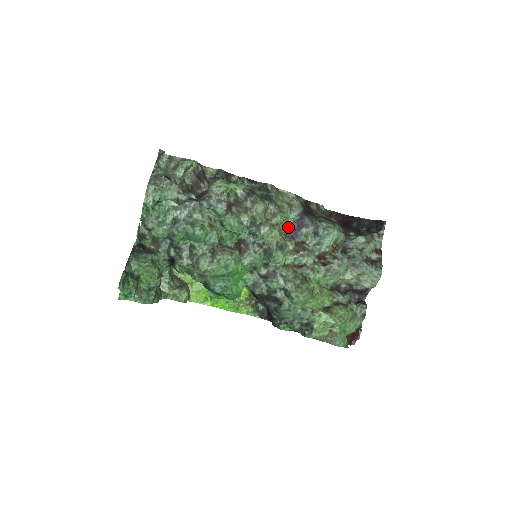
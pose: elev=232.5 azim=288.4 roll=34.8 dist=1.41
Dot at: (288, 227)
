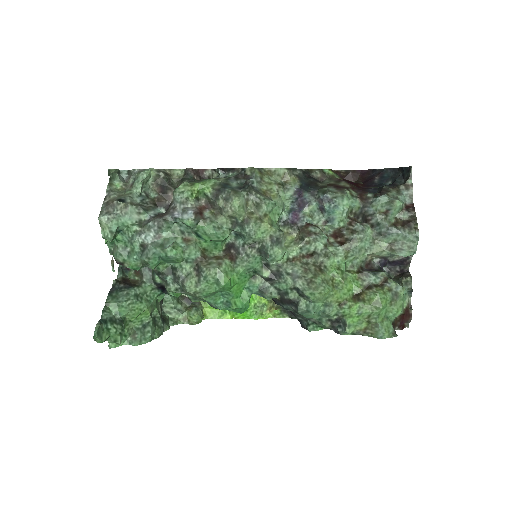
Dot at: (286, 211)
